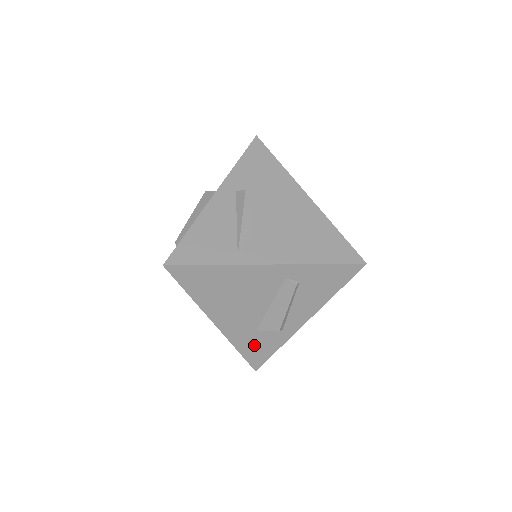
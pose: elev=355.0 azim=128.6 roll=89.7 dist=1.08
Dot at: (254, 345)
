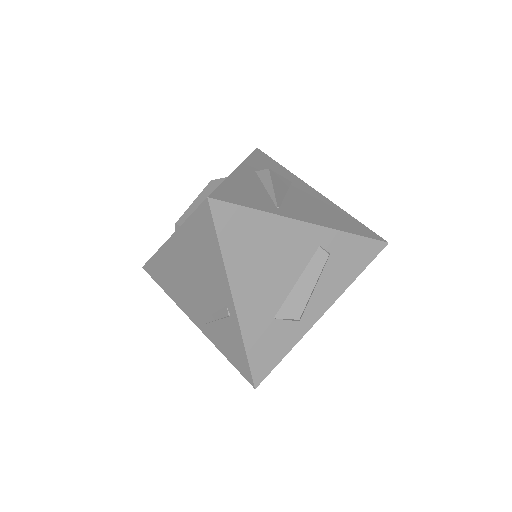
Dot at: (265, 343)
